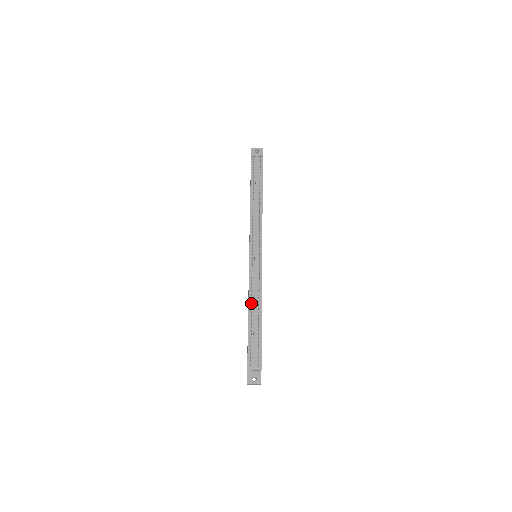
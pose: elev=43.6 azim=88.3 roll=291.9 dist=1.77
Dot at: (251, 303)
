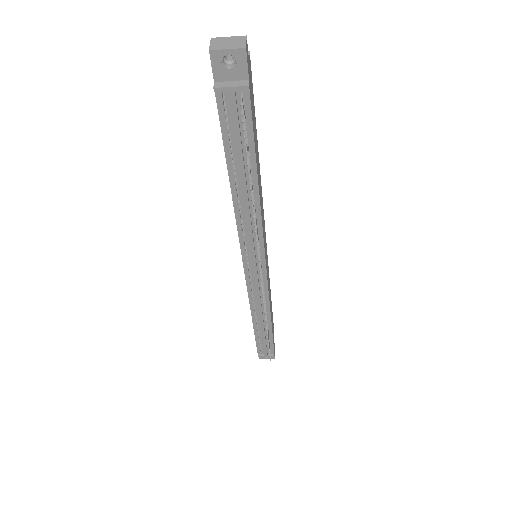
Dot at: (255, 314)
